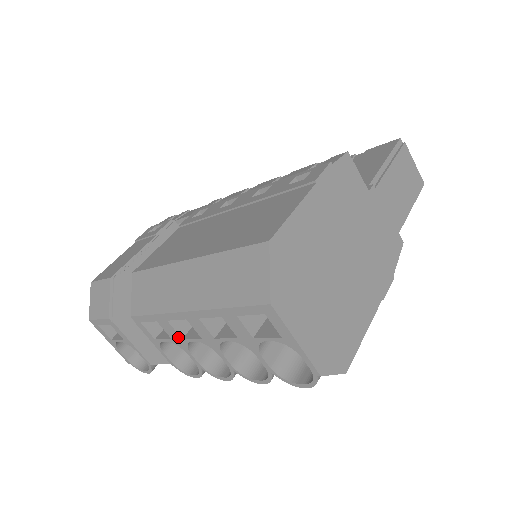
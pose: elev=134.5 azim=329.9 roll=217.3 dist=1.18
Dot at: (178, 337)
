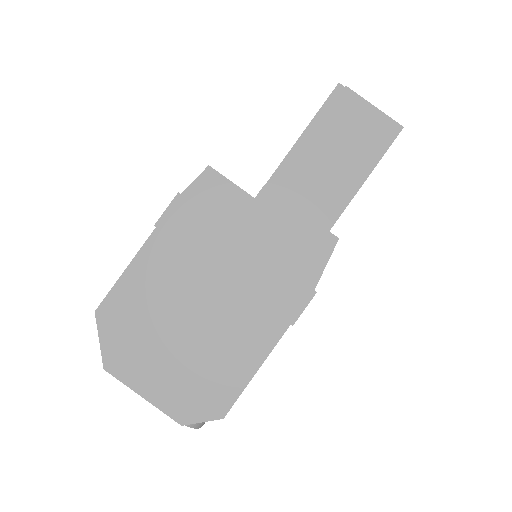
Dot at: occluded
